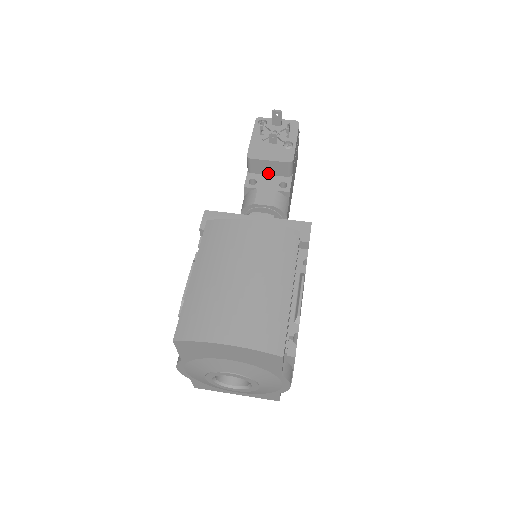
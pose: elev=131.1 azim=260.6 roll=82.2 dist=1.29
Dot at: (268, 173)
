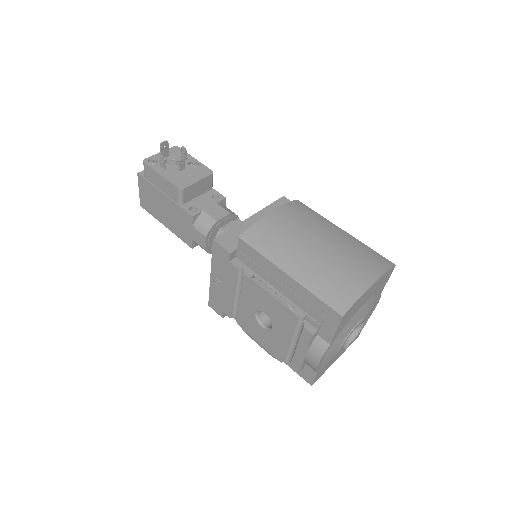
Dot at: (197, 195)
